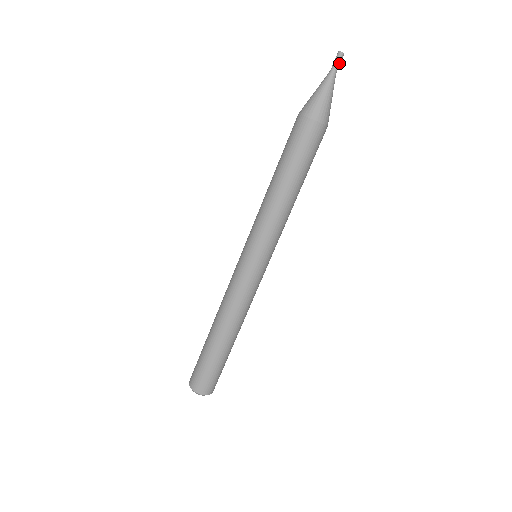
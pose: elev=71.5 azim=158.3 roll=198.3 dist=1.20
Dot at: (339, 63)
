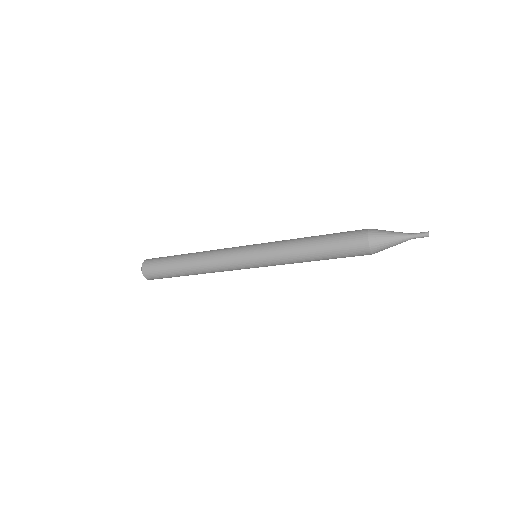
Dot at: (420, 237)
